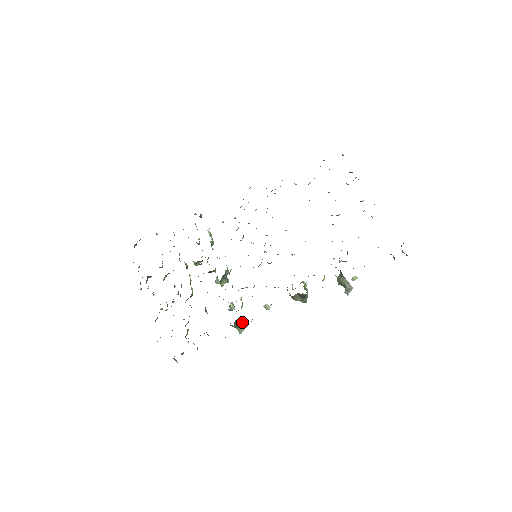
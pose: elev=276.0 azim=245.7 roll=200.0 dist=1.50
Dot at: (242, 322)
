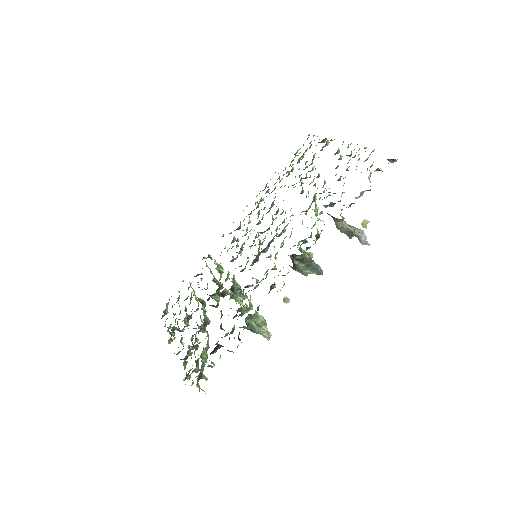
Dot at: (258, 322)
